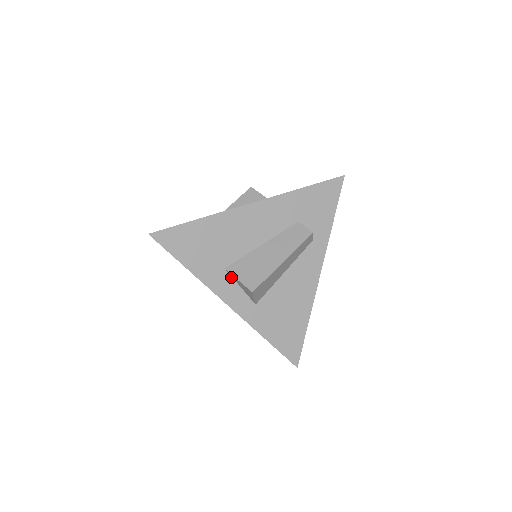
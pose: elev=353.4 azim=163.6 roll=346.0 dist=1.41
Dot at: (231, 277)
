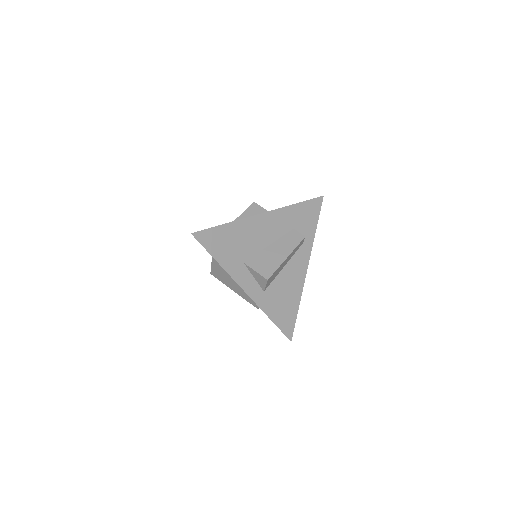
Dot at: (248, 269)
